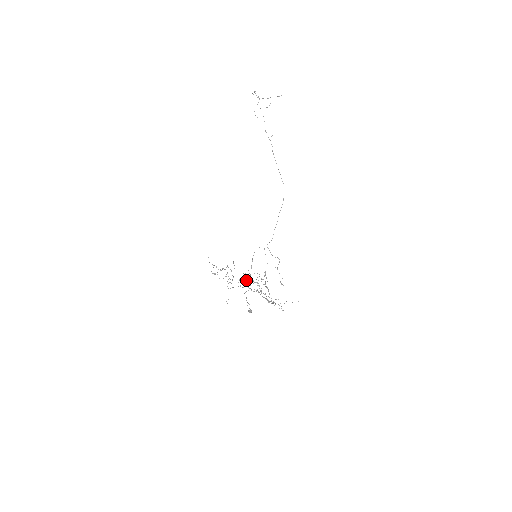
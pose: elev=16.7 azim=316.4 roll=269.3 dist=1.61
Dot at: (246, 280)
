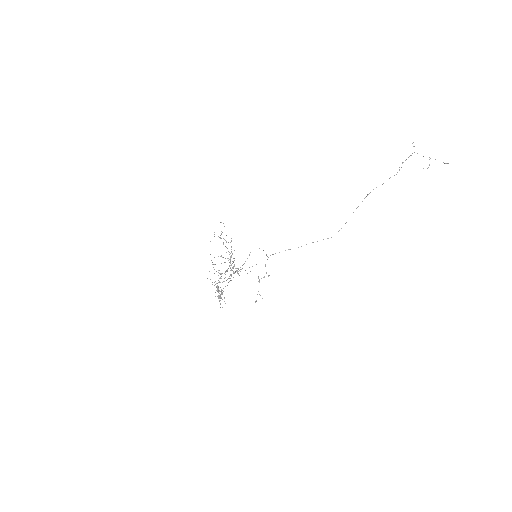
Dot at: occluded
